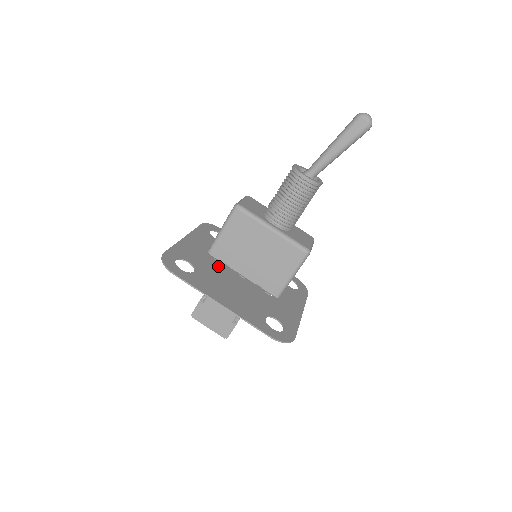
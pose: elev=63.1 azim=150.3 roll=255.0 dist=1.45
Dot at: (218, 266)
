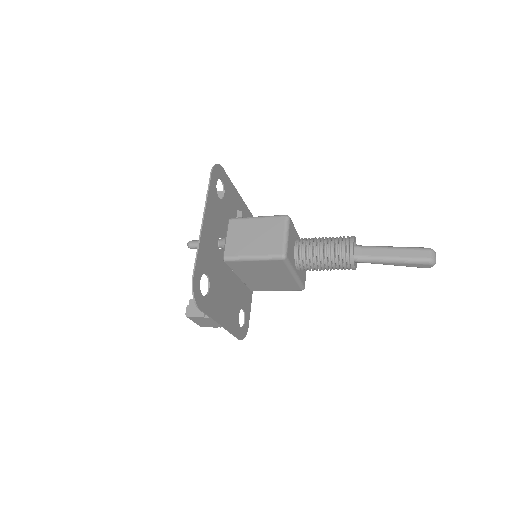
Dot at: (221, 259)
